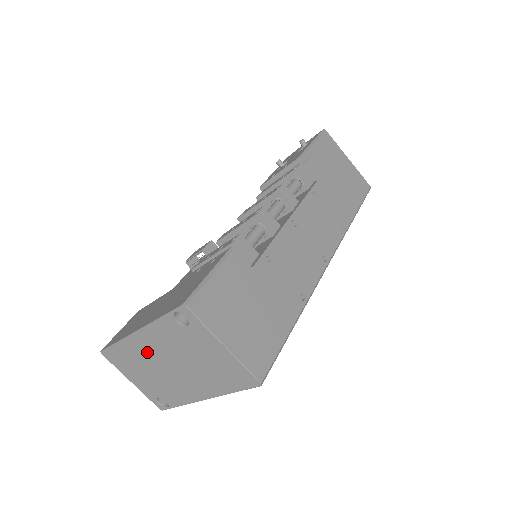
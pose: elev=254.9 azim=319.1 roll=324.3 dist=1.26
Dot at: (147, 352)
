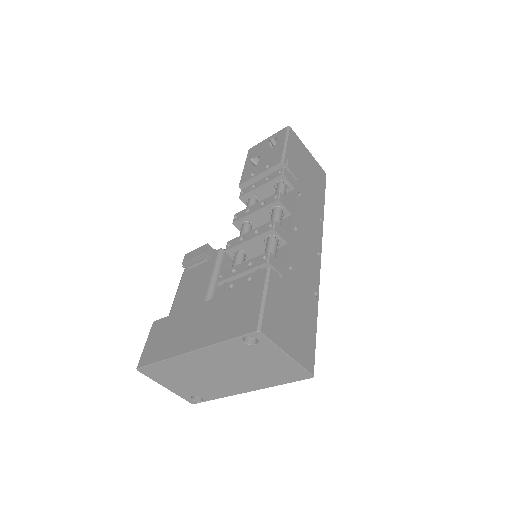
Dot at: (197, 365)
